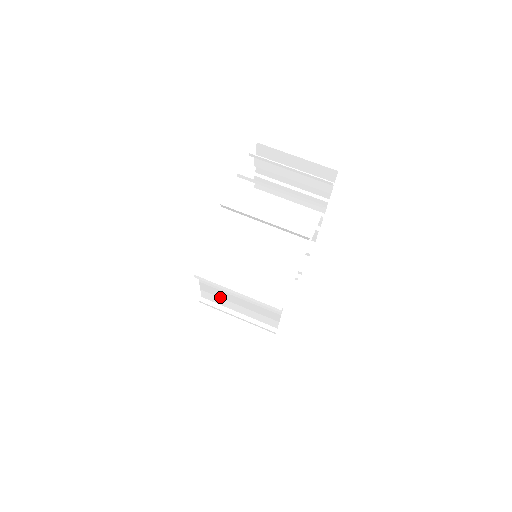
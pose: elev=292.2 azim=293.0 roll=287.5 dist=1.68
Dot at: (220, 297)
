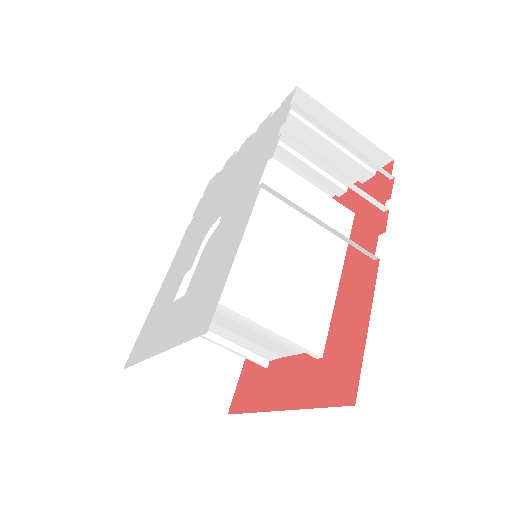
Dot at: occluded
